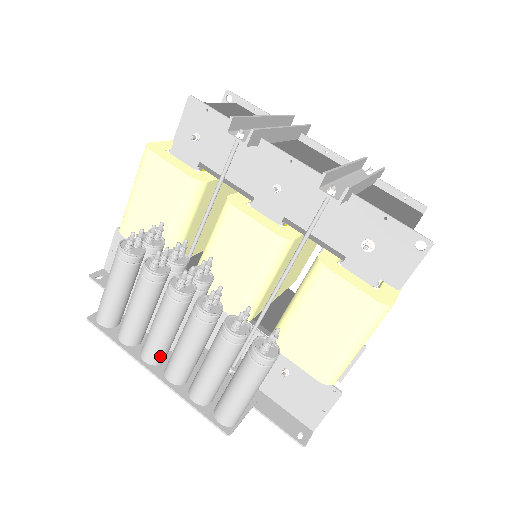
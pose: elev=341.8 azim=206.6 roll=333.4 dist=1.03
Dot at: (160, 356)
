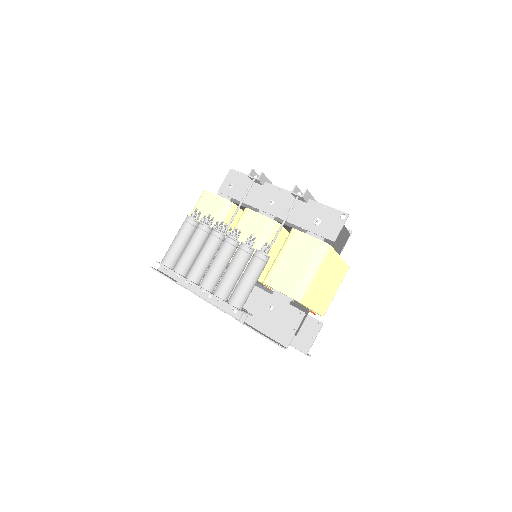
Dot at: (198, 276)
